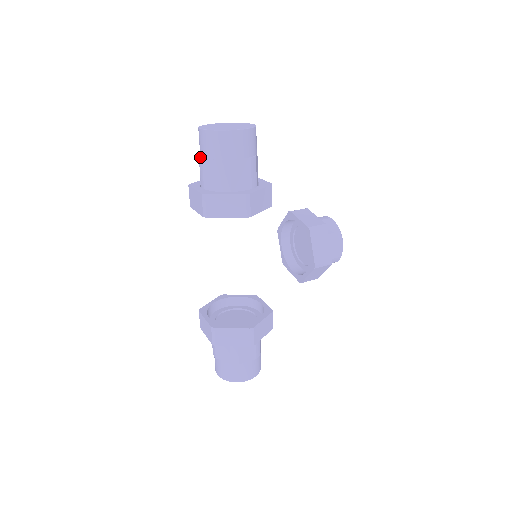
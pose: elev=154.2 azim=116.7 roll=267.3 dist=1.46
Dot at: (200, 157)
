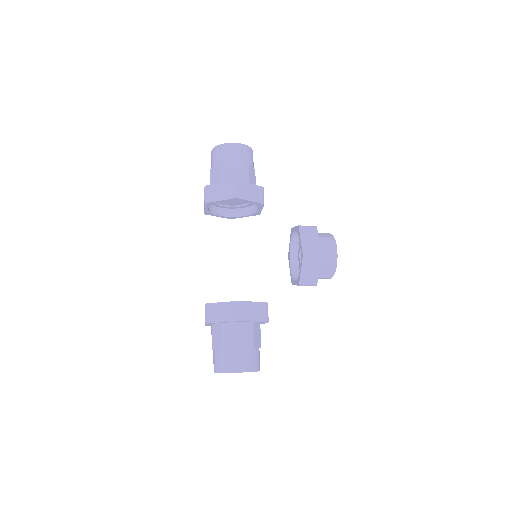
Dot at: (210, 170)
